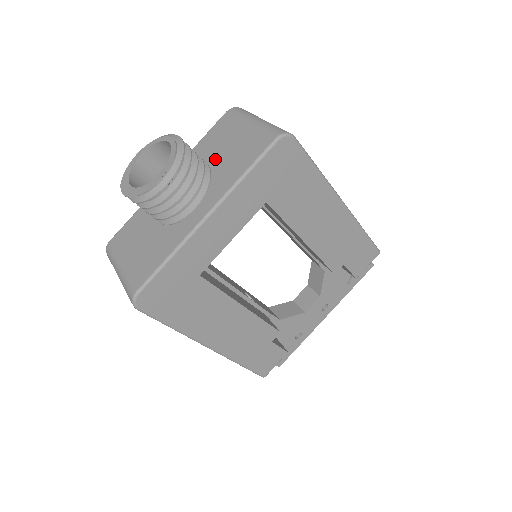
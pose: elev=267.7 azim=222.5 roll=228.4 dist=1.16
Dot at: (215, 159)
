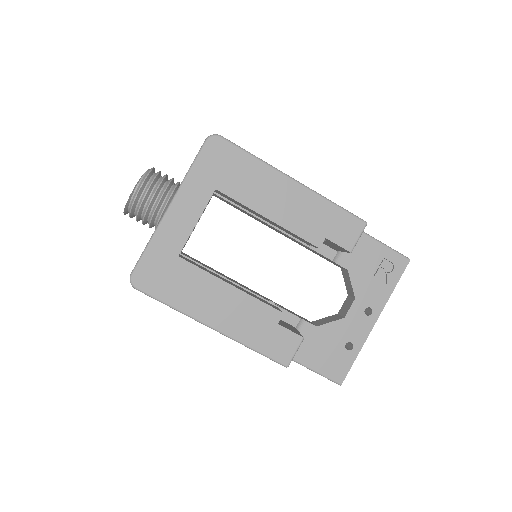
Dot at: occluded
